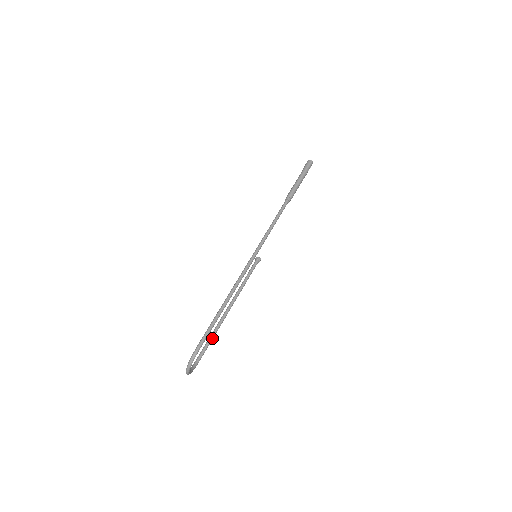
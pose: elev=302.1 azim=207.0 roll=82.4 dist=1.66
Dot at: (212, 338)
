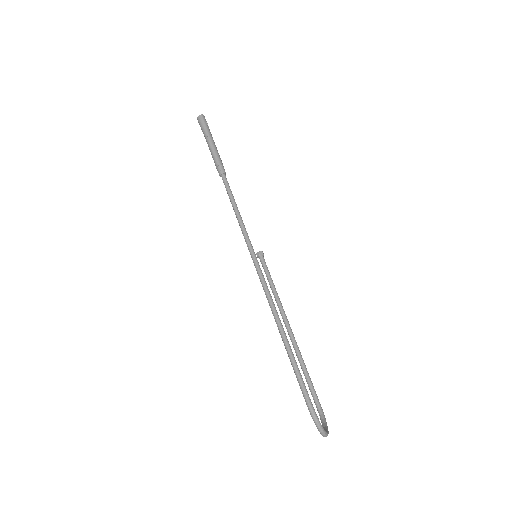
Dot at: (306, 372)
